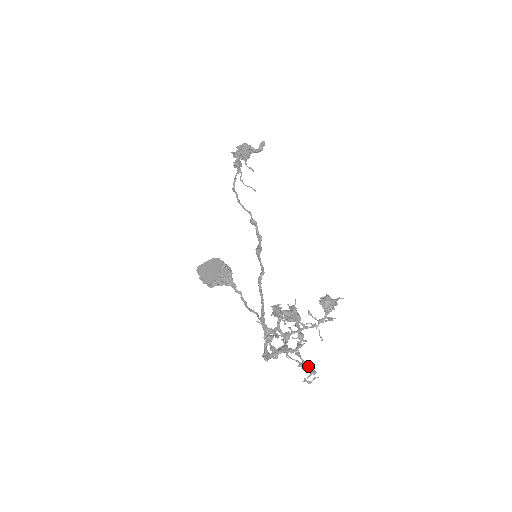
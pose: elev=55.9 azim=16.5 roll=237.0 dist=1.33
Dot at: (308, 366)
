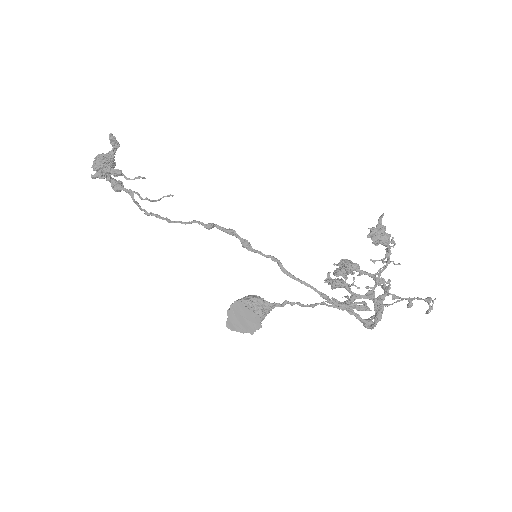
Dot at: occluded
